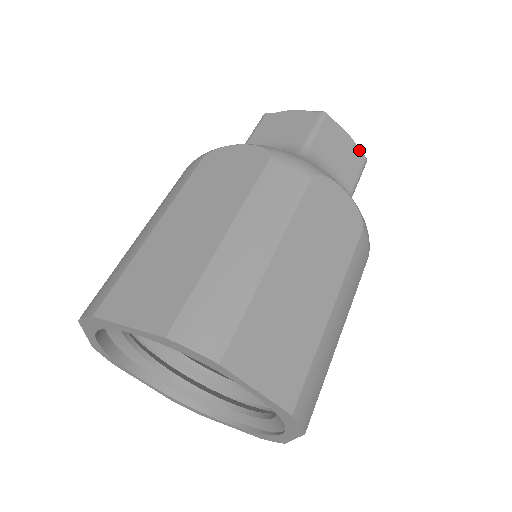
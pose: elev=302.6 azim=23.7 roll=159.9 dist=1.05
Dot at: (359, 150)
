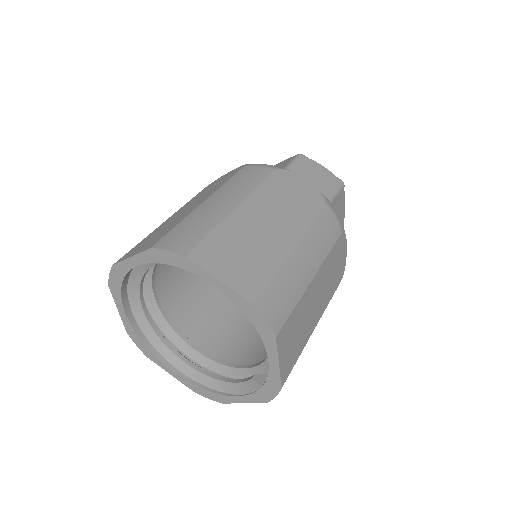
Dot at: occluded
